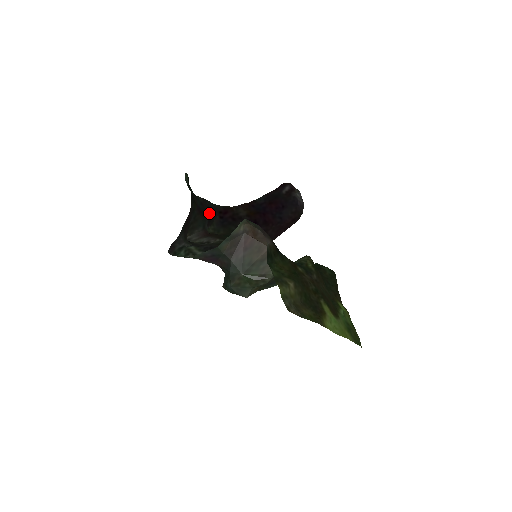
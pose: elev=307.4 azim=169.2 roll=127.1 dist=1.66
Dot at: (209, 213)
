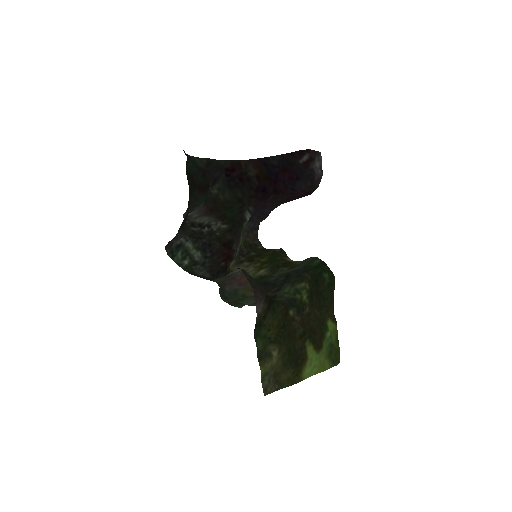
Dot at: (213, 176)
